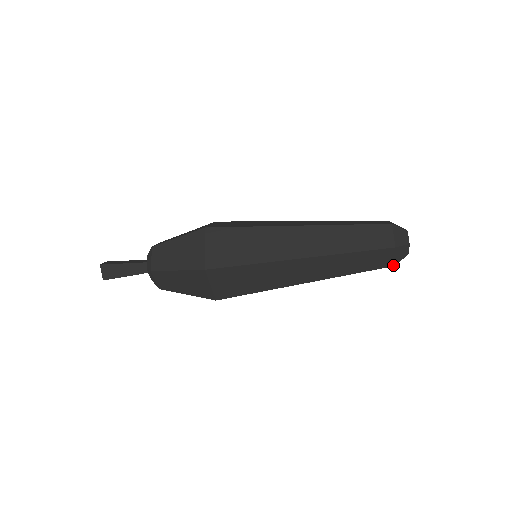
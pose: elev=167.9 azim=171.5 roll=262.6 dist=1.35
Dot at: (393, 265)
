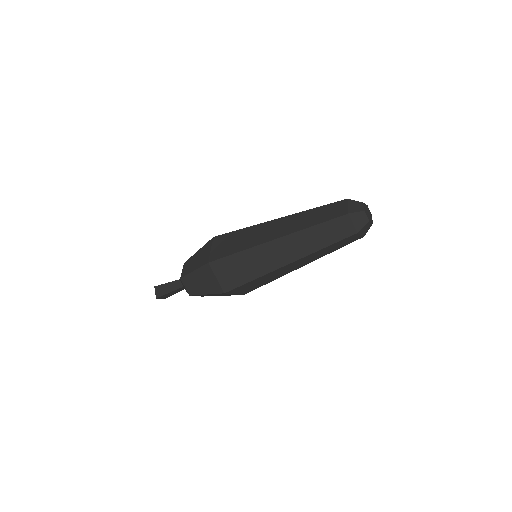
Dot at: (355, 233)
